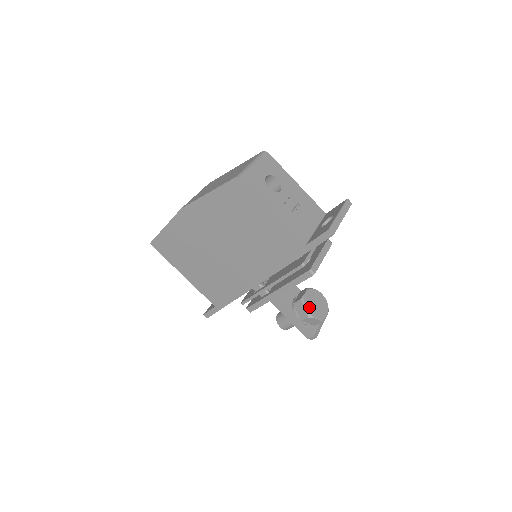
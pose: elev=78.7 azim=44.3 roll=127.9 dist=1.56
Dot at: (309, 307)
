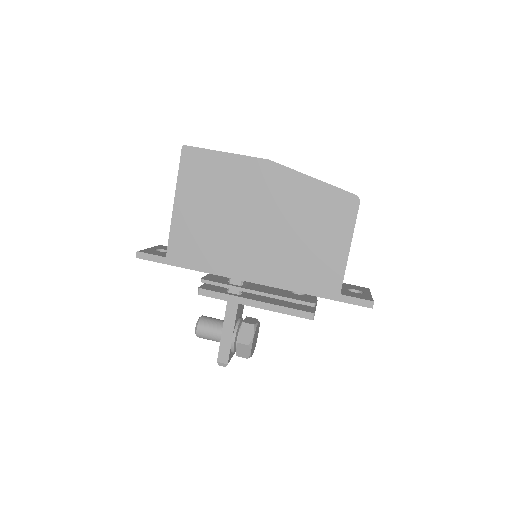
Dot at: (254, 337)
